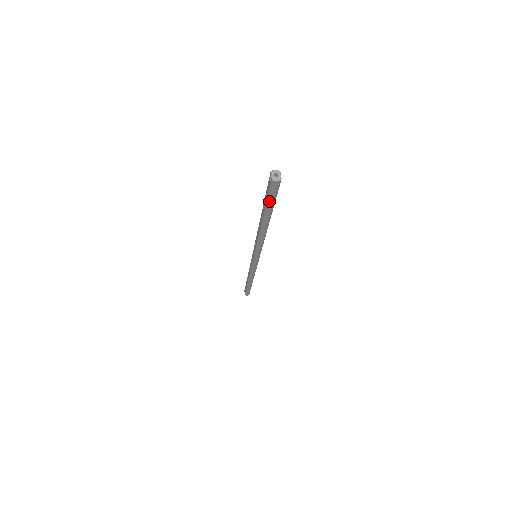
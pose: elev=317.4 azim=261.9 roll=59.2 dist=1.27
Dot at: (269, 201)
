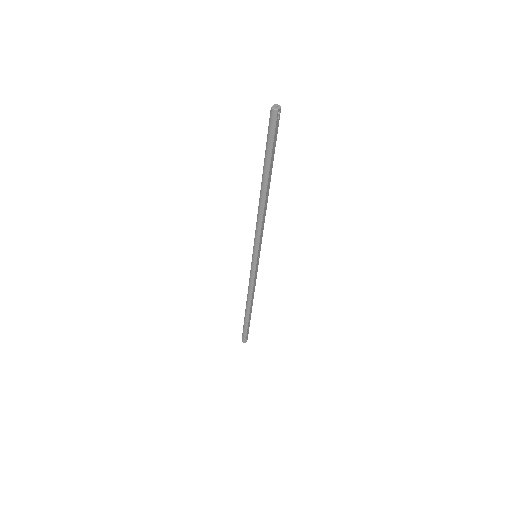
Dot at: (268, 142)
